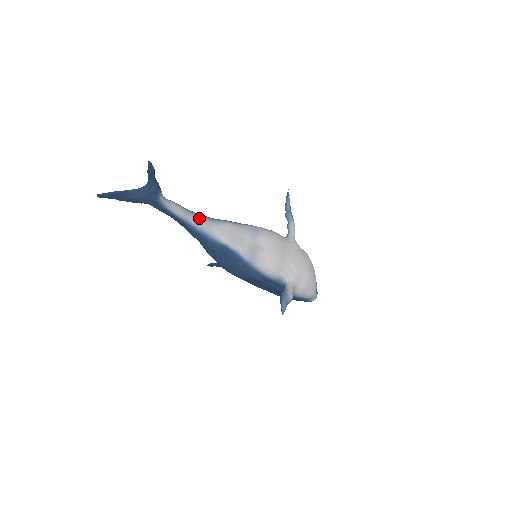
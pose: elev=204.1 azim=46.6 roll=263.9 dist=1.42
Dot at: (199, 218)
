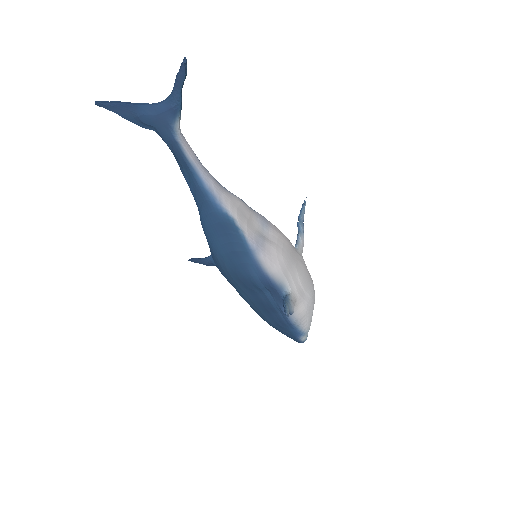
Dot at: (209, 175)
